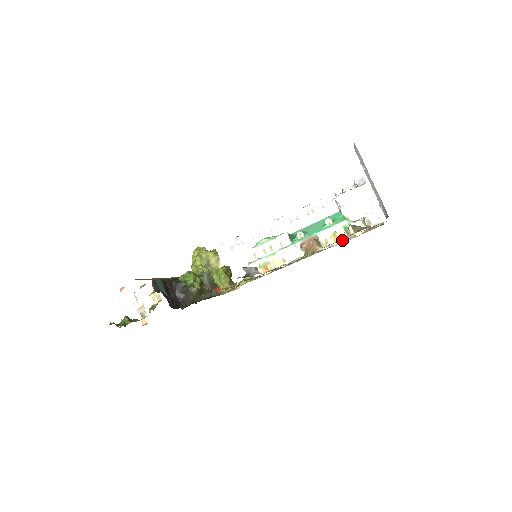
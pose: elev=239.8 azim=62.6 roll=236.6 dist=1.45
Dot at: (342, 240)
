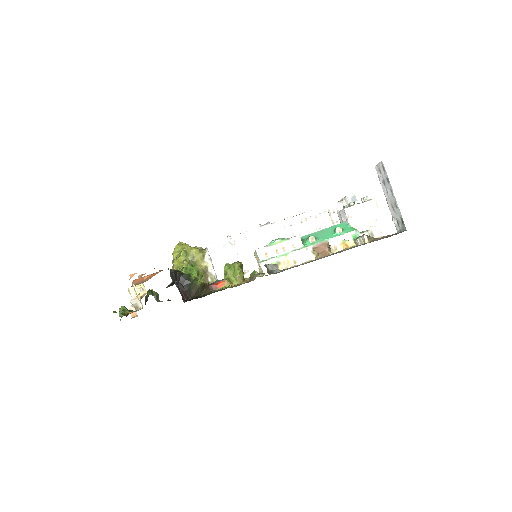
Dot at: occluded
